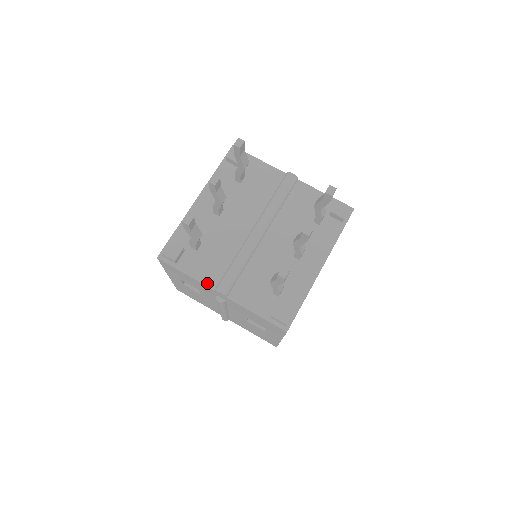
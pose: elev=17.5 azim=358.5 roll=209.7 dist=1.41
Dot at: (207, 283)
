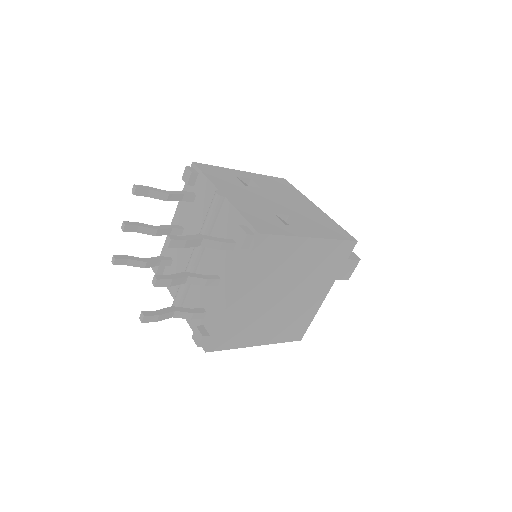
Dot at: (173, 295)
